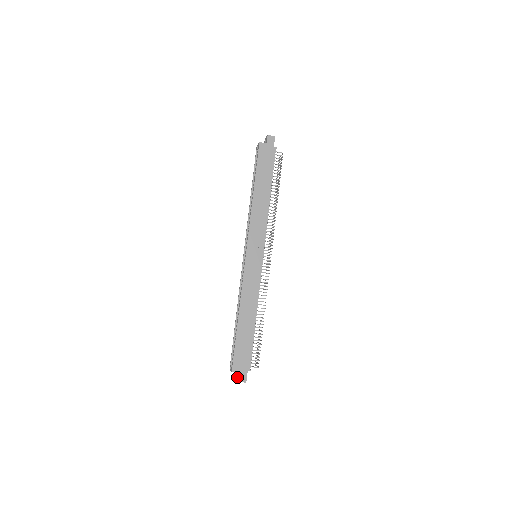
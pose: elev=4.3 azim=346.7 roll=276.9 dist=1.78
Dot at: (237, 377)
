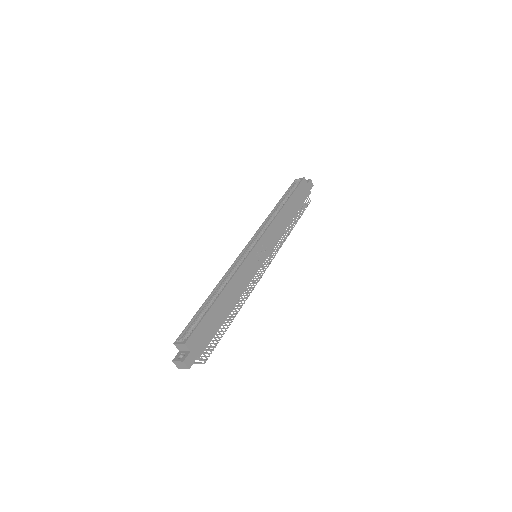
Dot at: (179, 357)
